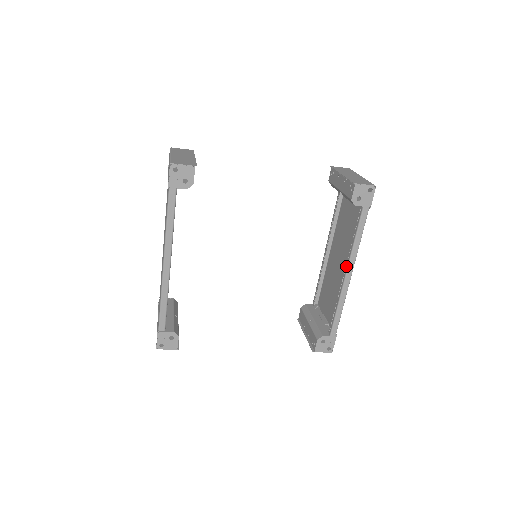
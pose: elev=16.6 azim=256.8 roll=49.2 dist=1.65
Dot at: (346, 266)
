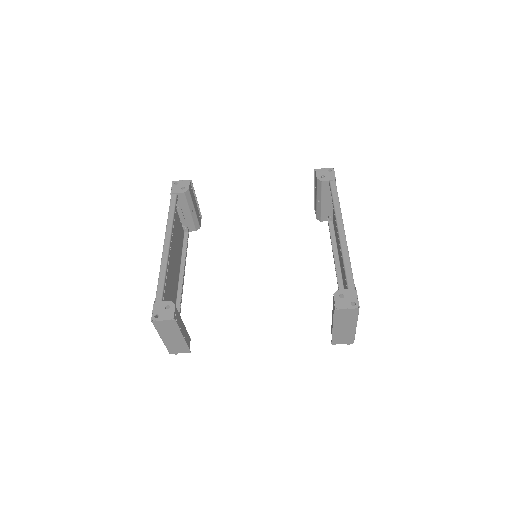
Dot at: (336, 225)
